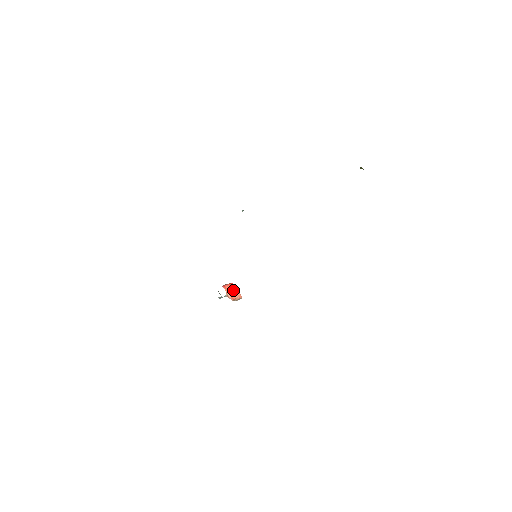
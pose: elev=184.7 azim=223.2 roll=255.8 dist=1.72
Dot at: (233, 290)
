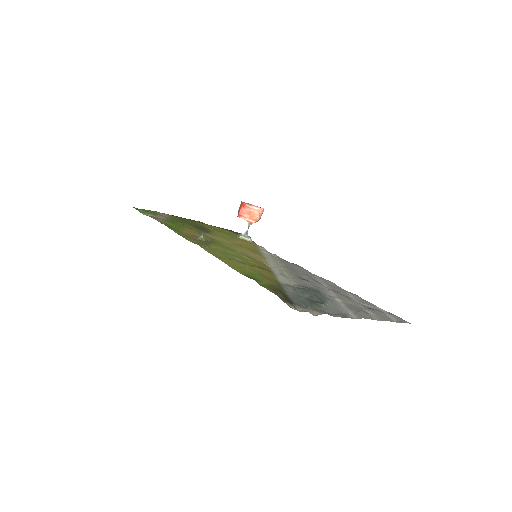
Dot at: (250, 210)
